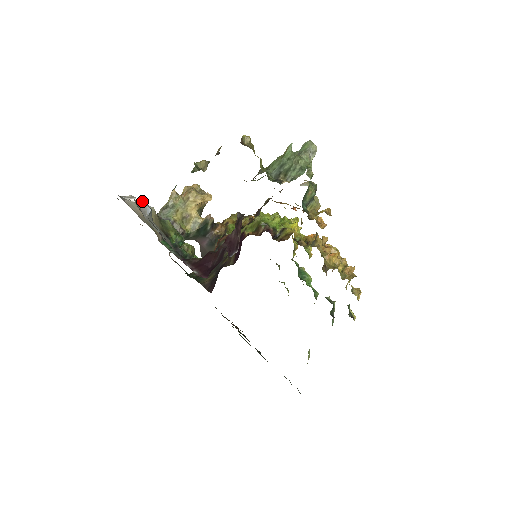
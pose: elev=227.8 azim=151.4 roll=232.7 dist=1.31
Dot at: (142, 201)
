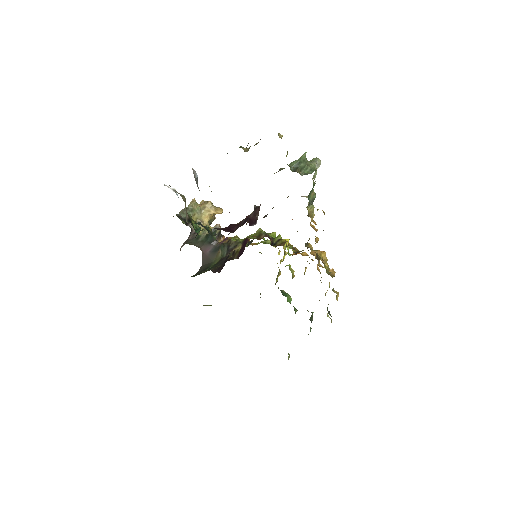
Dot at: occluded
